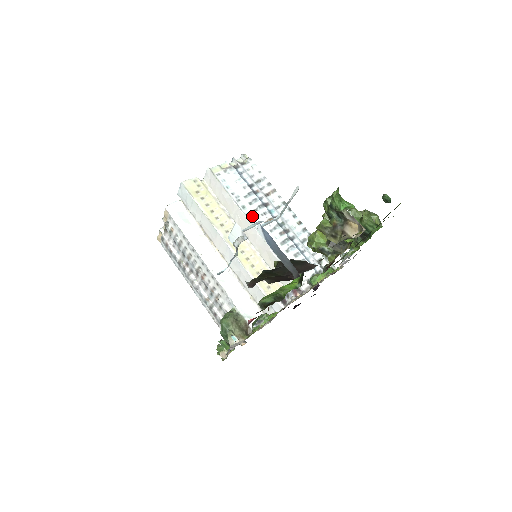
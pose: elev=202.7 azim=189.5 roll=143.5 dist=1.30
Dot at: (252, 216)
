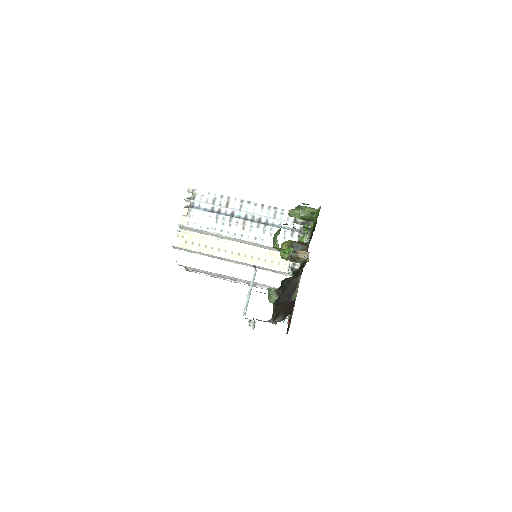
Dot at: (231, 232)
